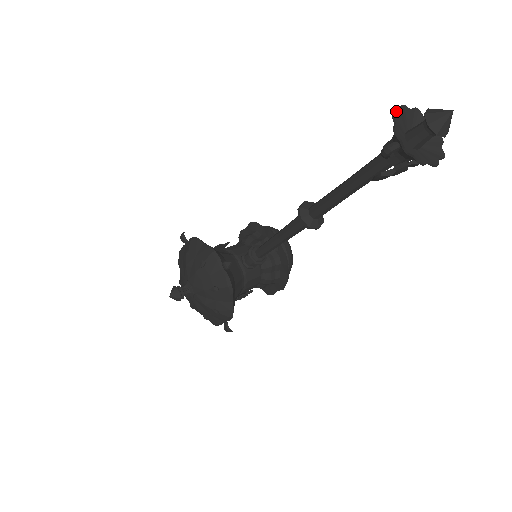
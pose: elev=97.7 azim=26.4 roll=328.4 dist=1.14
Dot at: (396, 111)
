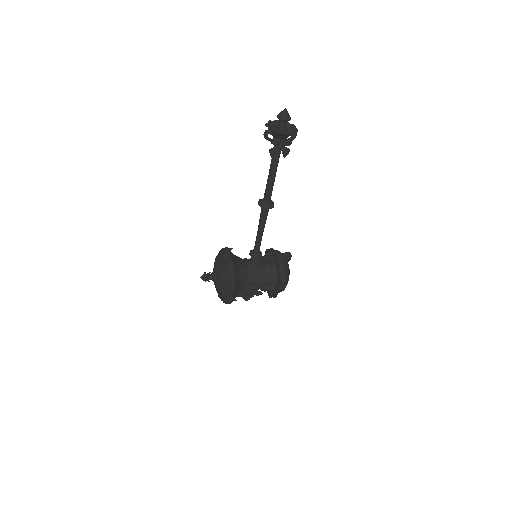
Dot at: occluded
